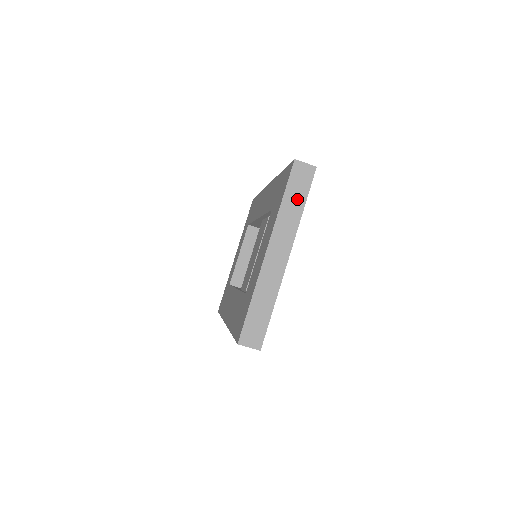
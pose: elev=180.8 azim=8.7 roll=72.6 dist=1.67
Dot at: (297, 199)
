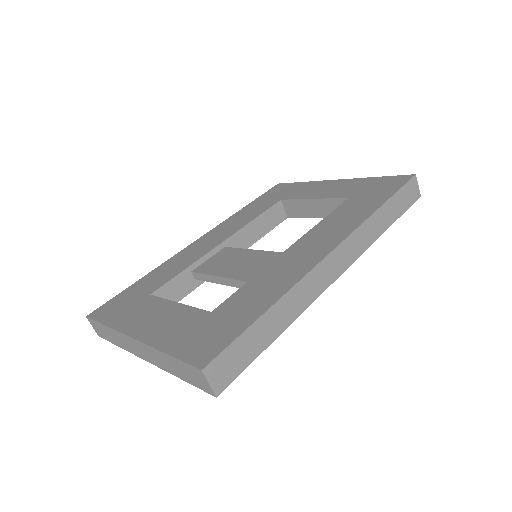
Dot at: (179, 371)
